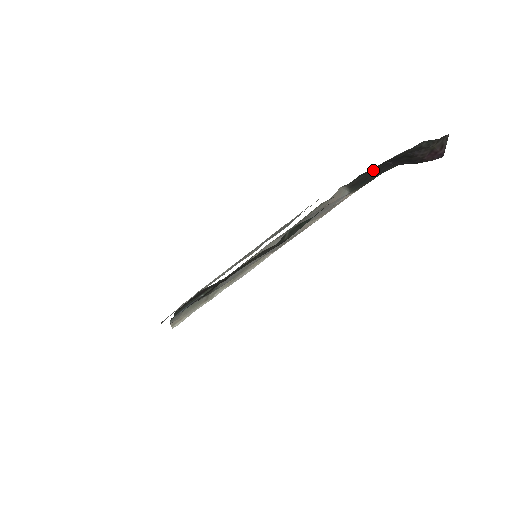
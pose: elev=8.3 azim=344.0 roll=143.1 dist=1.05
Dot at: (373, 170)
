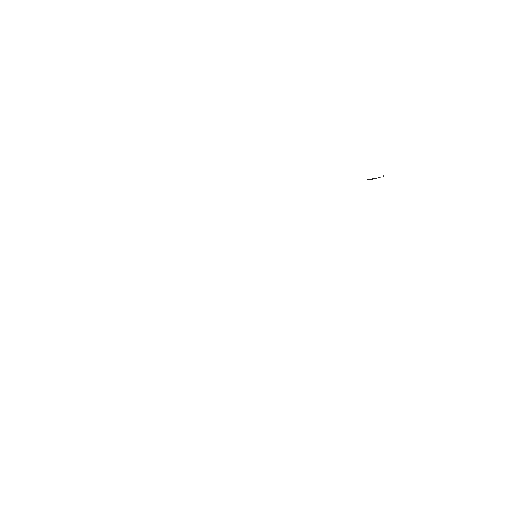
Dot at: occluded
